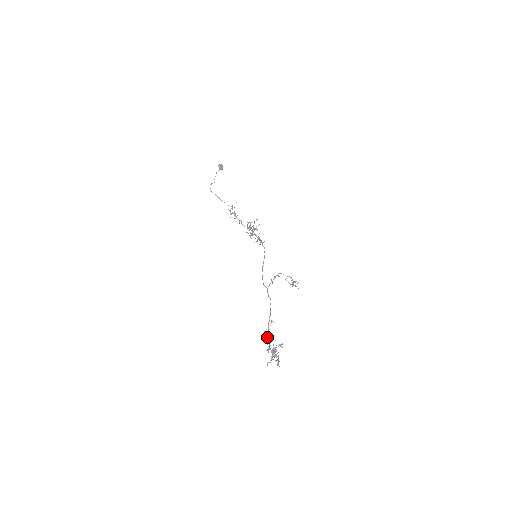
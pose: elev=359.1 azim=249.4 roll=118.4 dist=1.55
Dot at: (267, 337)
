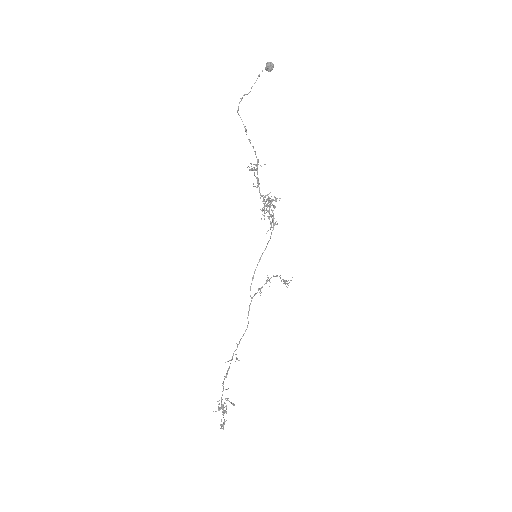
Dot at: (225, 377)
